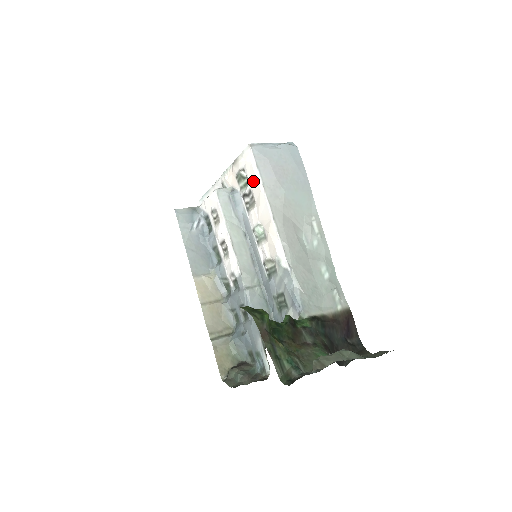
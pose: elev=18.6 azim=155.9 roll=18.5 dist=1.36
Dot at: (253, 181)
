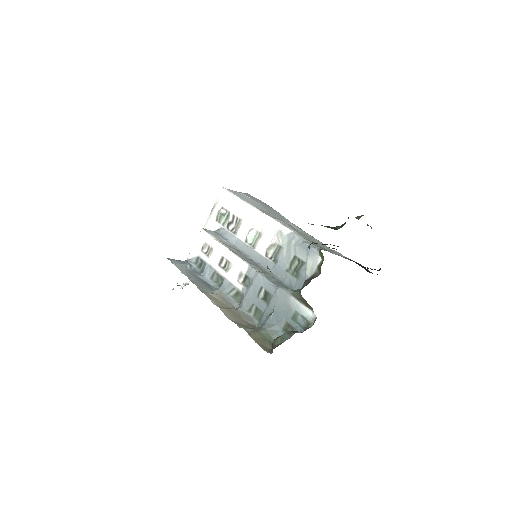
Dot at: (234, 206)
